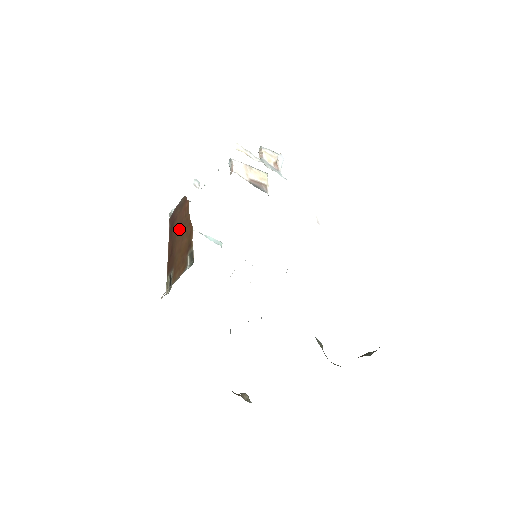
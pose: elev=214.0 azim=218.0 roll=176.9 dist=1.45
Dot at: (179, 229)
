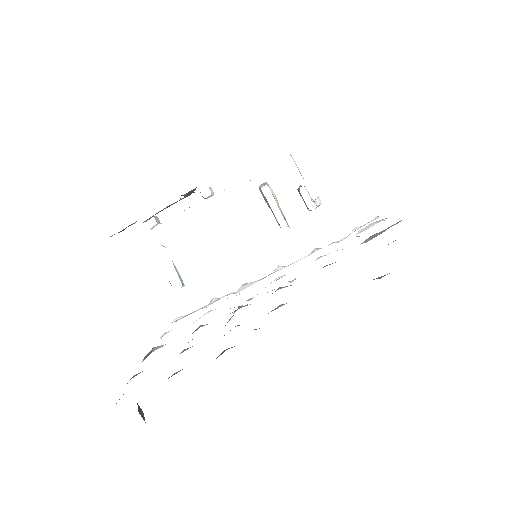
Dot at: occluded
